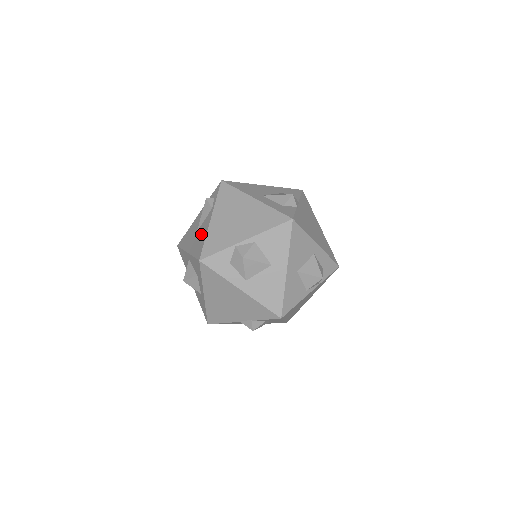
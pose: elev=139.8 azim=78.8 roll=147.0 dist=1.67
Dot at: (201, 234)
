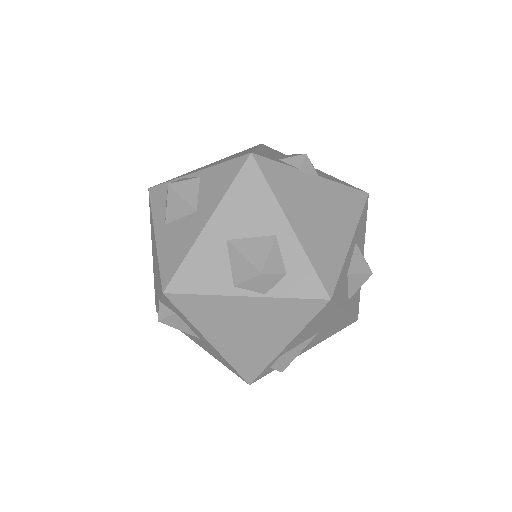
Dot at: occluded
